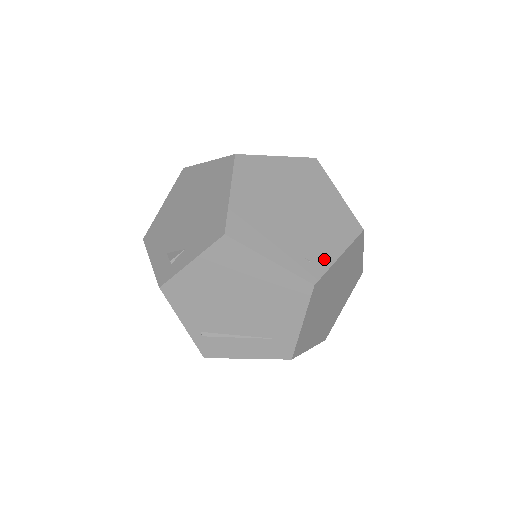
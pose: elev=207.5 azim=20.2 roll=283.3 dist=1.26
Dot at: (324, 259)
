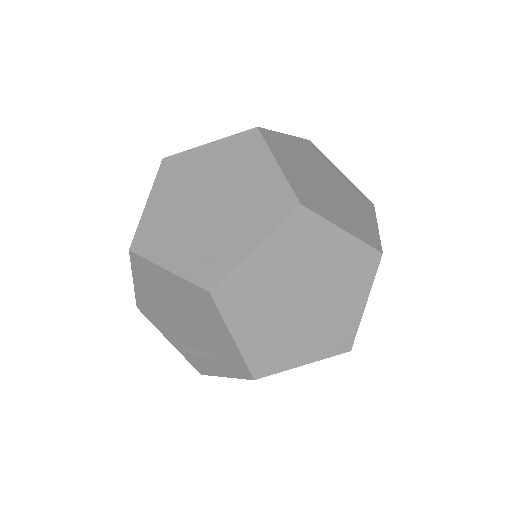
Dot at: (231, 257)
